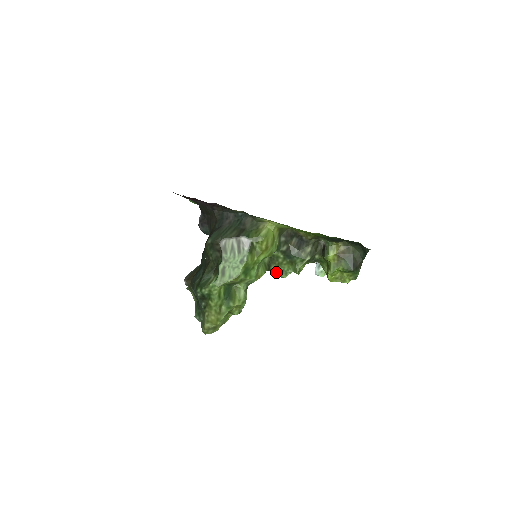
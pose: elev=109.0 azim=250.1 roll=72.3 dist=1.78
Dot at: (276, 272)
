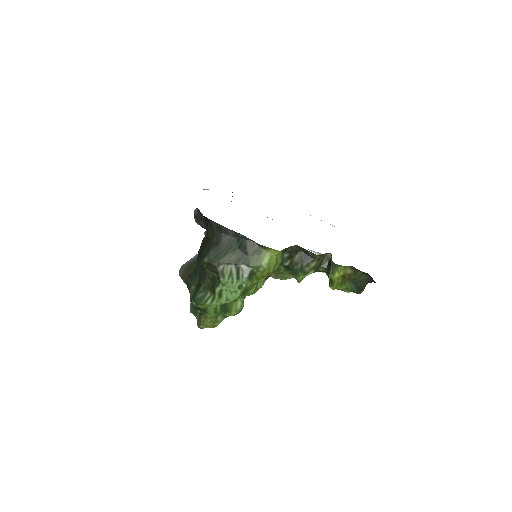
Dot at: (276, 277)
